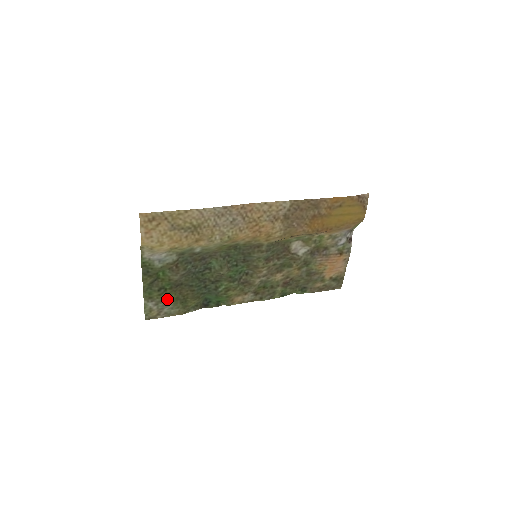
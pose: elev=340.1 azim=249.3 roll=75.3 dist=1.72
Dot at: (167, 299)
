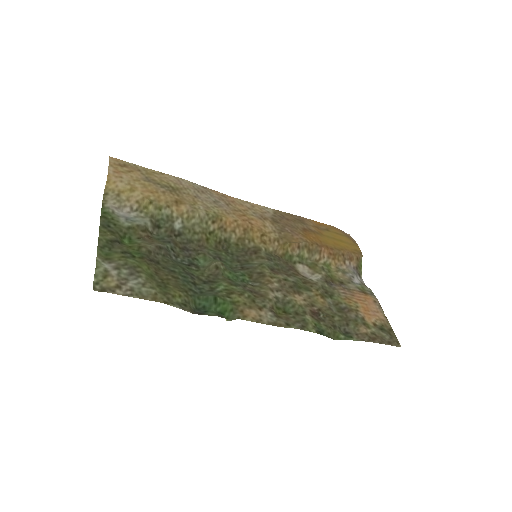
Dot at: (135, 267)
